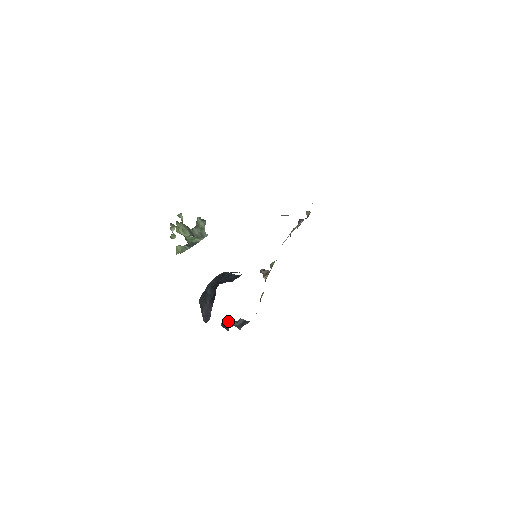
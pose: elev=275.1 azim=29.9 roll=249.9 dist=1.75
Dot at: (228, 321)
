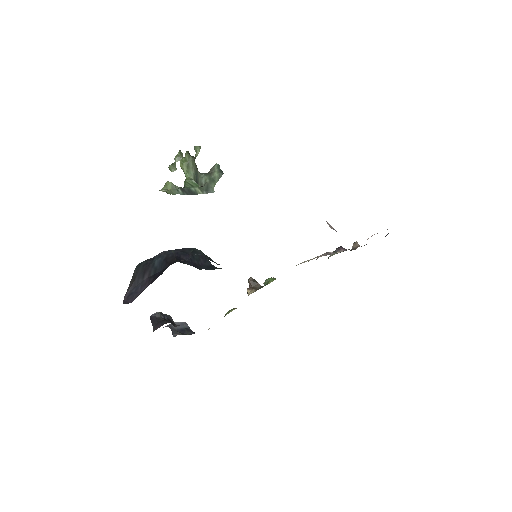
Dot at: (163, 317)
